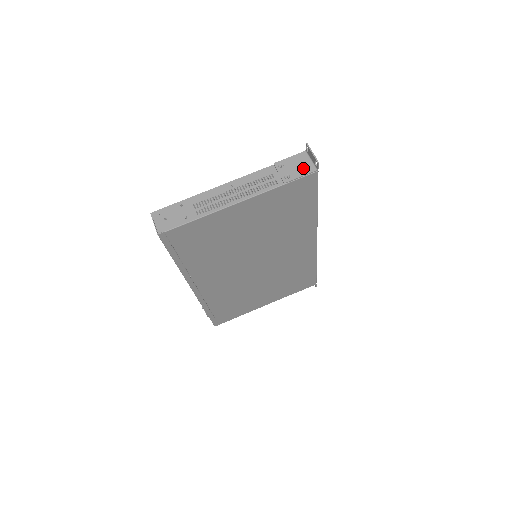
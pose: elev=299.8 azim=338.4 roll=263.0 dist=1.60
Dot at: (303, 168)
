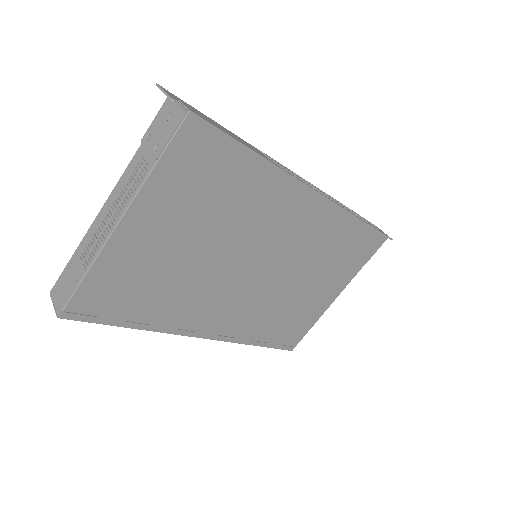
Dot at: (170, 121)
